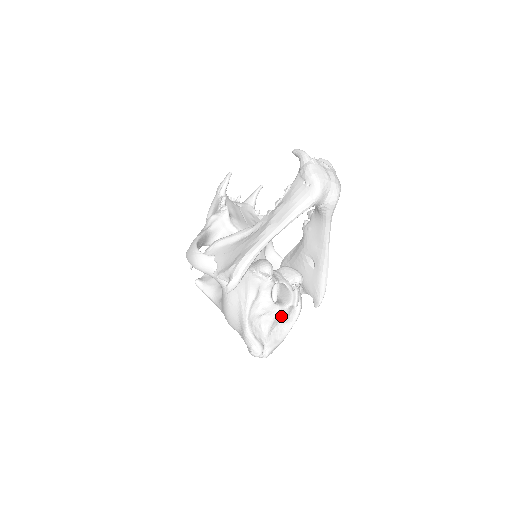
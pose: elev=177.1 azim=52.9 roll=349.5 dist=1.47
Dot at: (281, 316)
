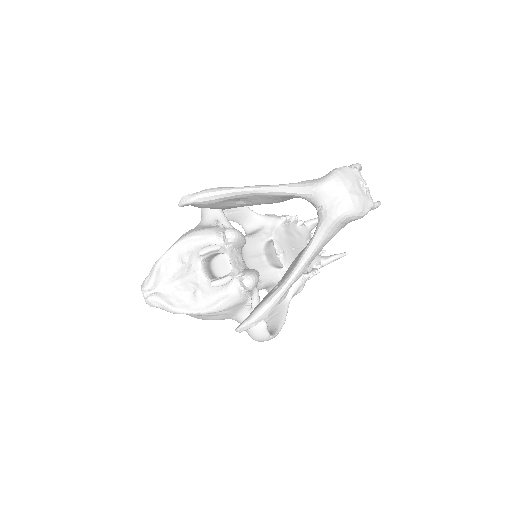
Dot at: (196, 286)
